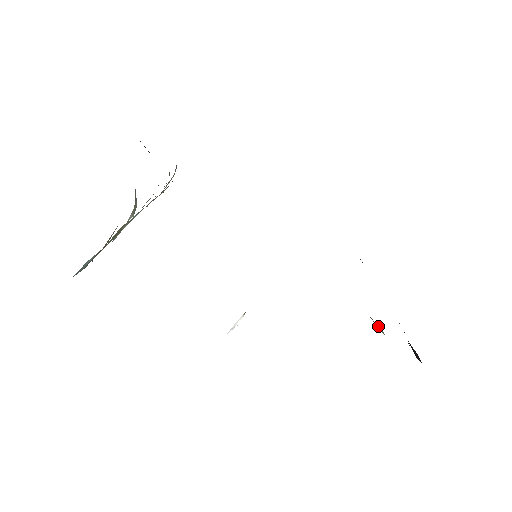
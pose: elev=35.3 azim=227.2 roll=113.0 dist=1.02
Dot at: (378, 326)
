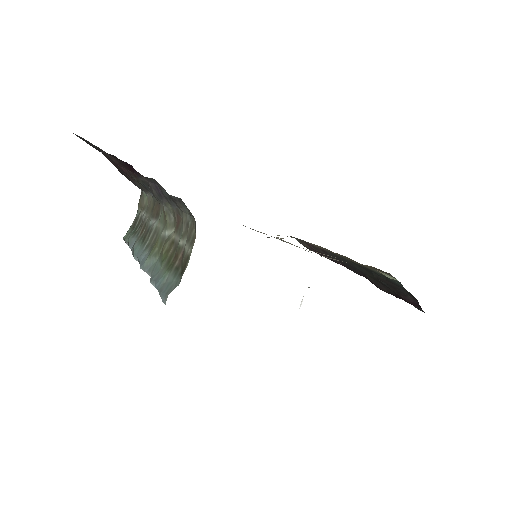
Dot at: (388, 275)
